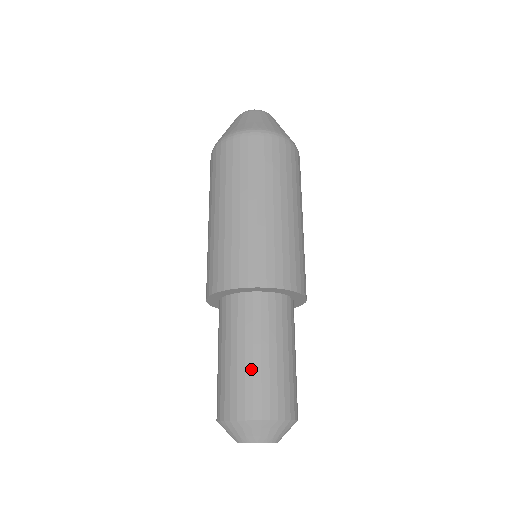
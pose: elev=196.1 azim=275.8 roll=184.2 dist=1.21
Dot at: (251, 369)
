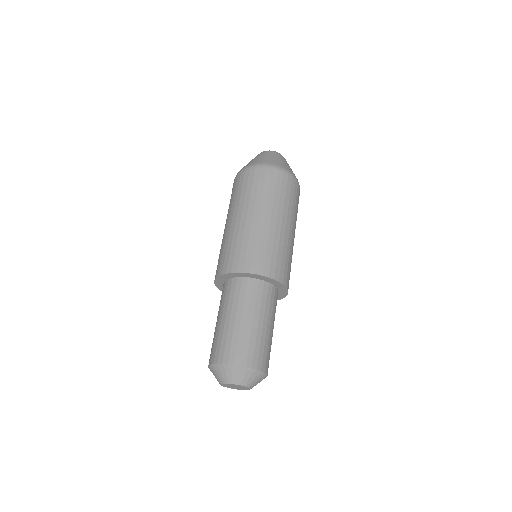
Dot at: (261, 335)
